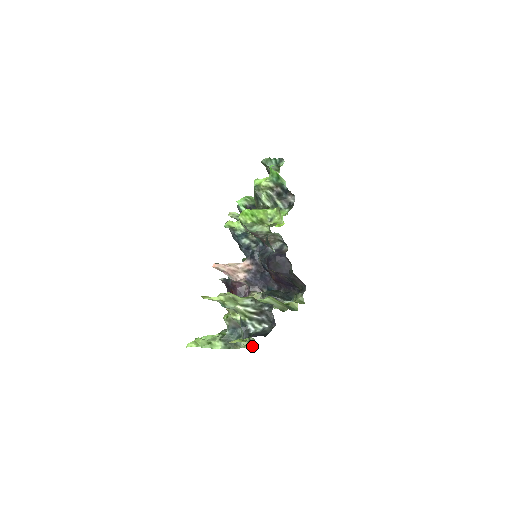
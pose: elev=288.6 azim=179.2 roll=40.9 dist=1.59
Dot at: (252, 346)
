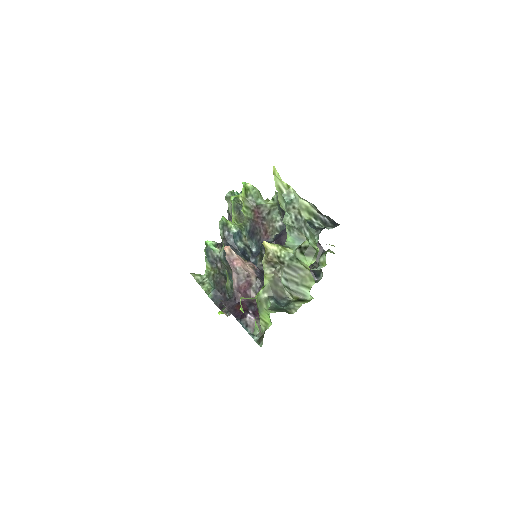
Dot at: (309, 301)
